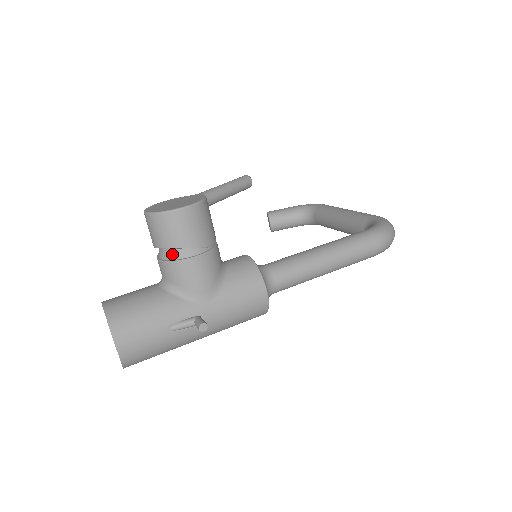
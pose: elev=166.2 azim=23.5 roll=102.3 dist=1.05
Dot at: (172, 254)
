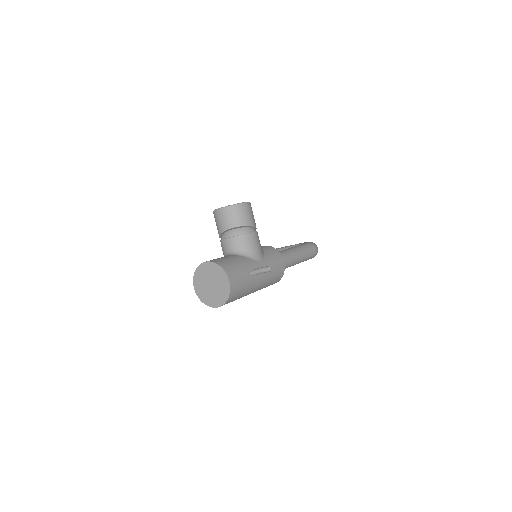
Dot at: (241, 231)
